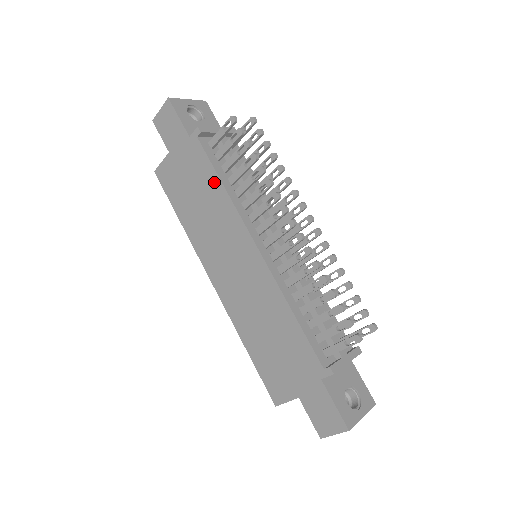
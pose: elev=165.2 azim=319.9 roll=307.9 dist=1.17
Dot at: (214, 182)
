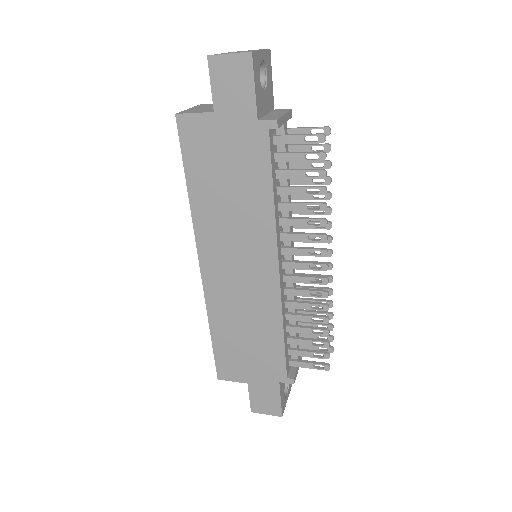
Dot at: (263, 187)
